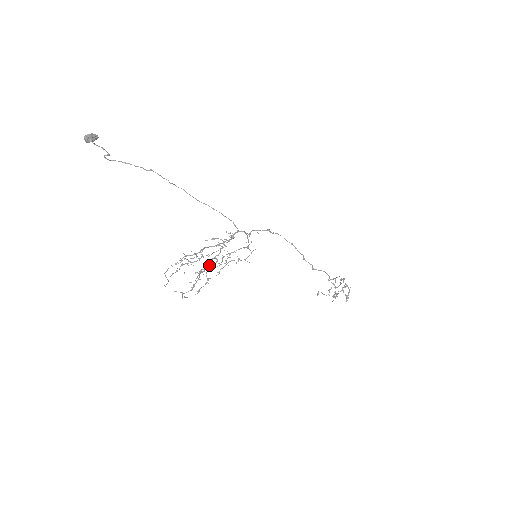
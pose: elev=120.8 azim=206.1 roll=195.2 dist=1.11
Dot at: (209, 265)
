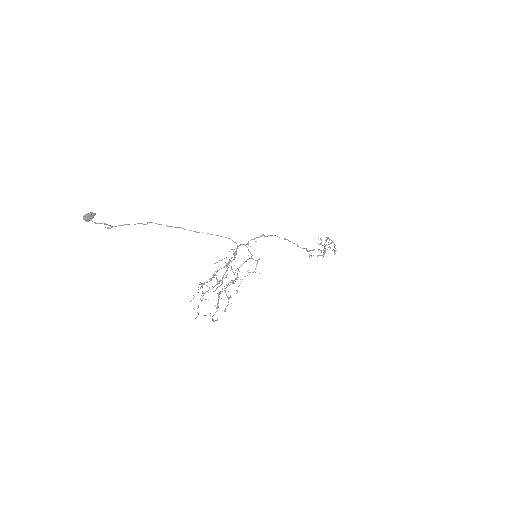
Dot at: (222, 282)
